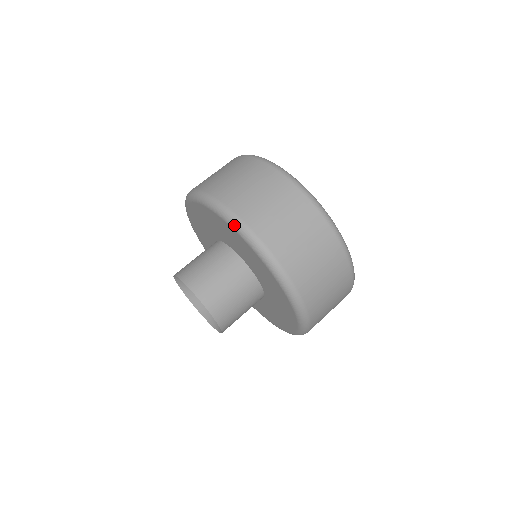
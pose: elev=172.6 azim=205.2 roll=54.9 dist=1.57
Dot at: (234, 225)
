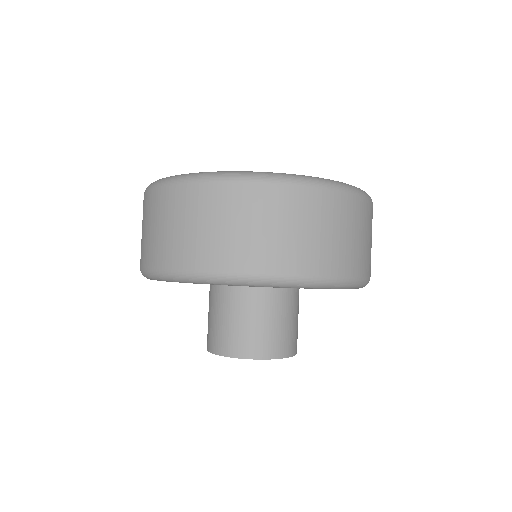
Dot at: (156, 279)
